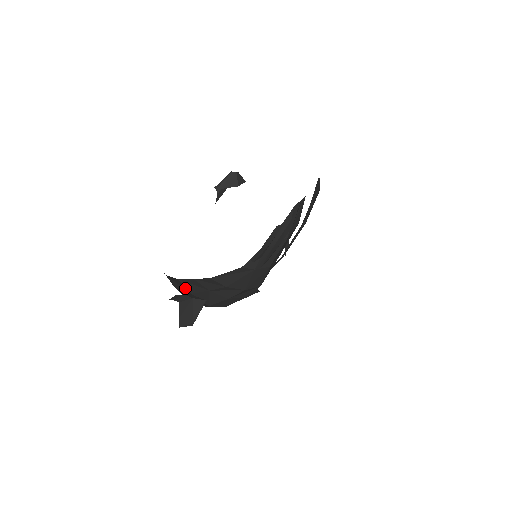
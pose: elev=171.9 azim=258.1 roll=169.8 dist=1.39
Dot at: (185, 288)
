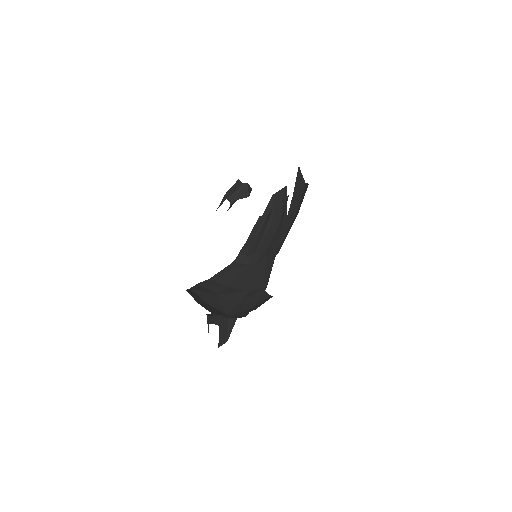
Dot at: (200, 298)
